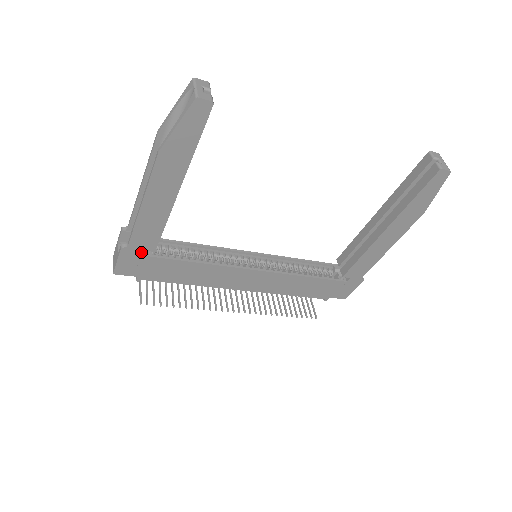
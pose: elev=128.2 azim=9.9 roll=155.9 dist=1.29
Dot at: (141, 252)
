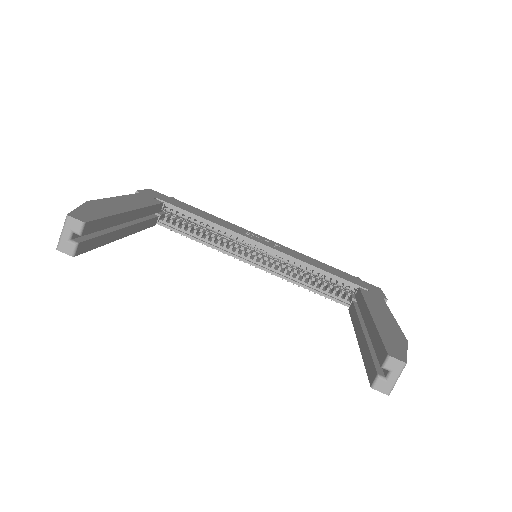
Dot at: occluded
